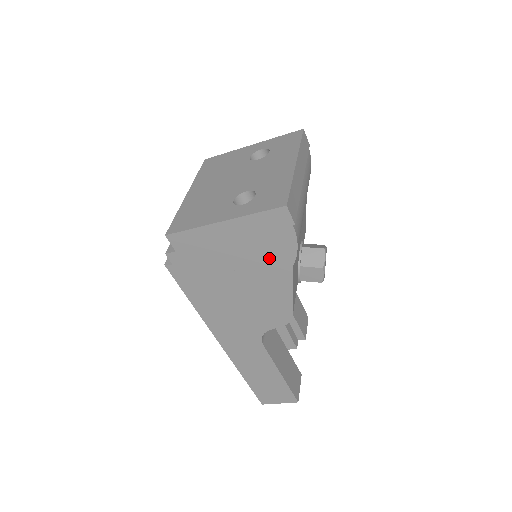
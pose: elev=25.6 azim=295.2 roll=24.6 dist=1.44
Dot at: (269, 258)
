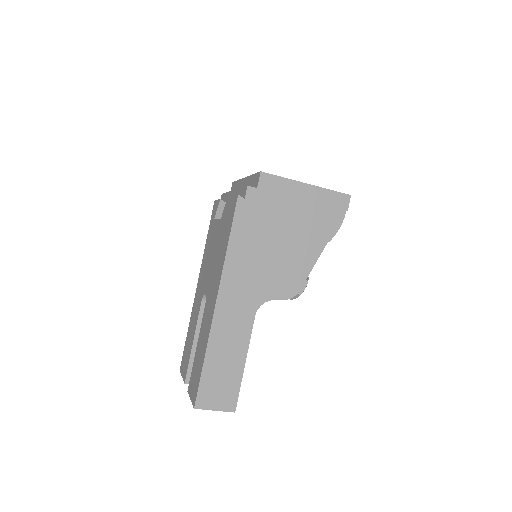
Dot at: (317, 228)
